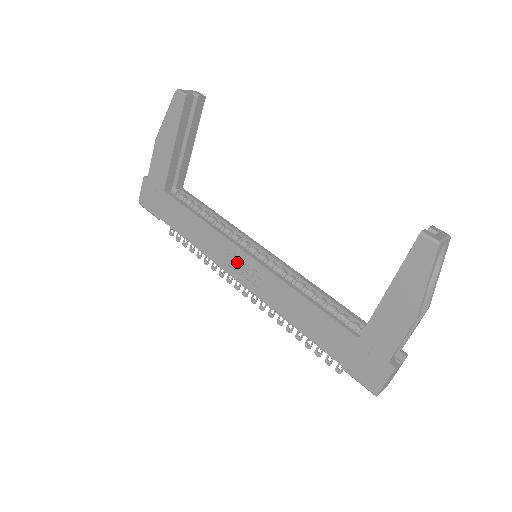
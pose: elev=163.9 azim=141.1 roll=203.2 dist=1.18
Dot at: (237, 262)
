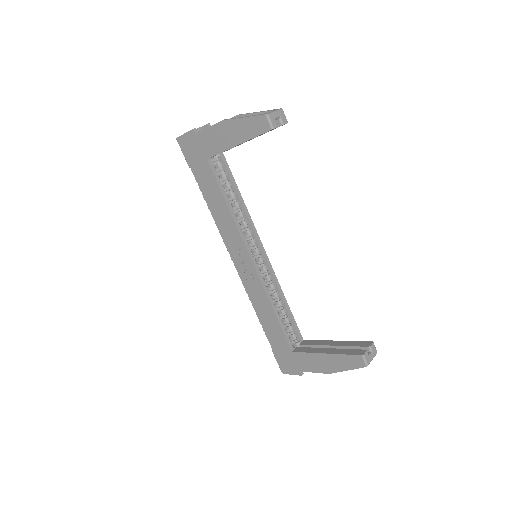
Dot at: (240, 256)
